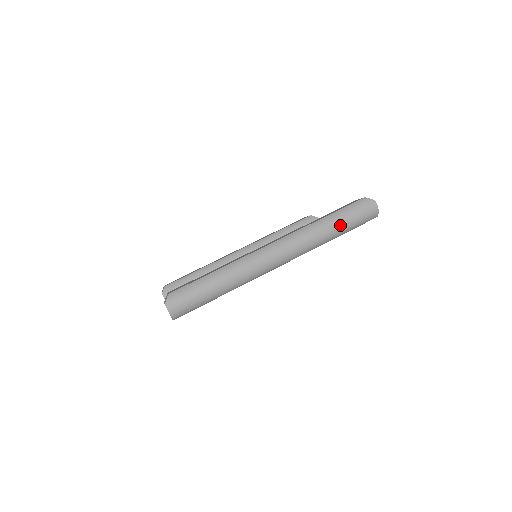
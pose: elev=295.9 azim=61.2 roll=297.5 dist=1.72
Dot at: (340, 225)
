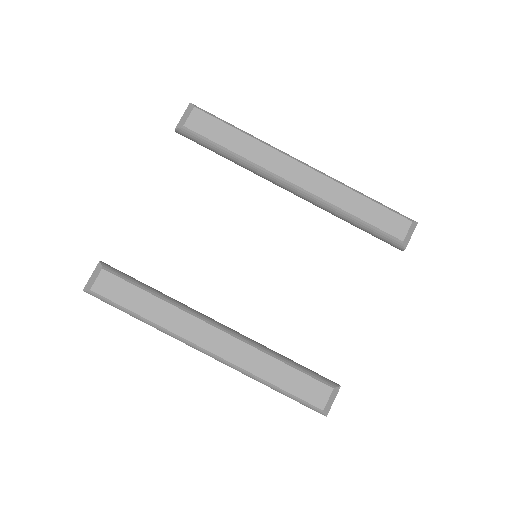
Dot at: occluded
